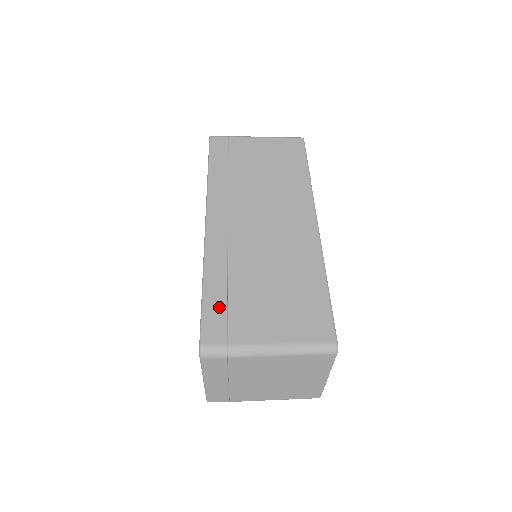
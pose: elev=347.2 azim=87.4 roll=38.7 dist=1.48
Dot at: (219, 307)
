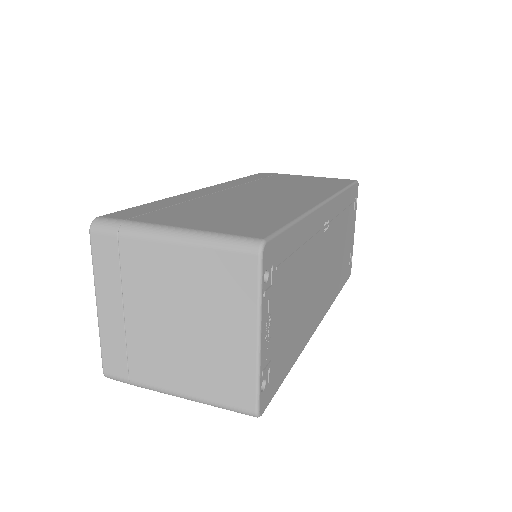
Dot at: (150, 208)
